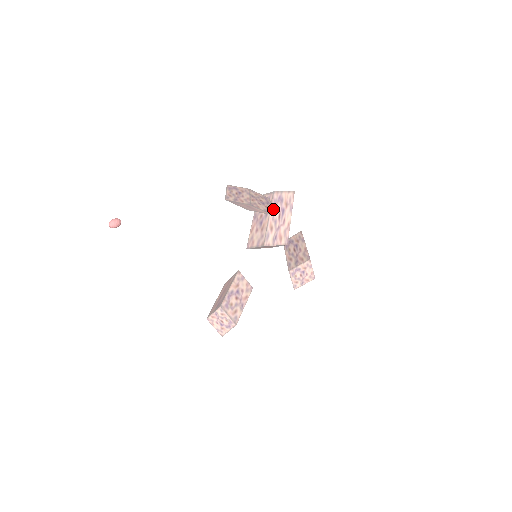
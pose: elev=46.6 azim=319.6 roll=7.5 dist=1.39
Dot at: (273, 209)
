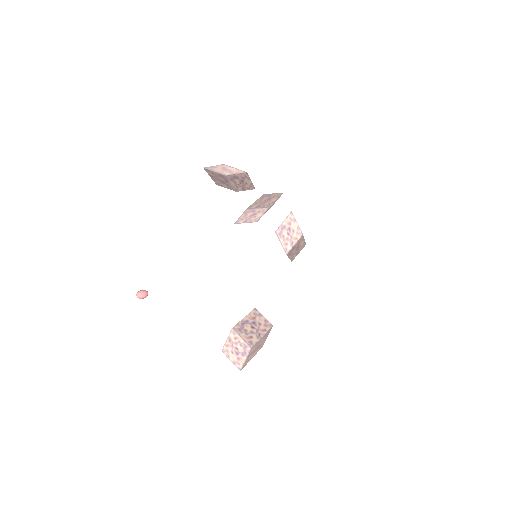
Dot at: (260, 199)
